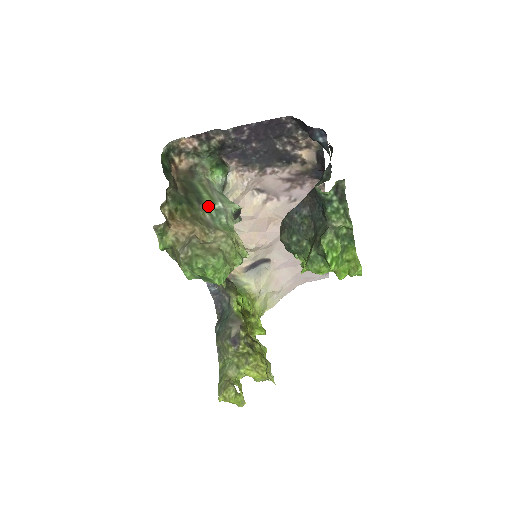
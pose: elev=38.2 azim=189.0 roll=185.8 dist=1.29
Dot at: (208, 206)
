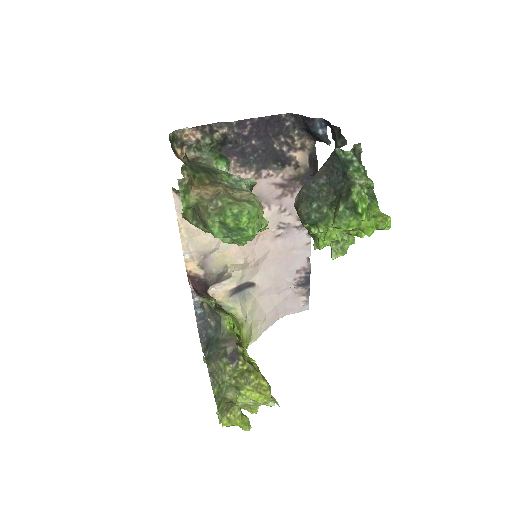
Dot at: (225, 176)
